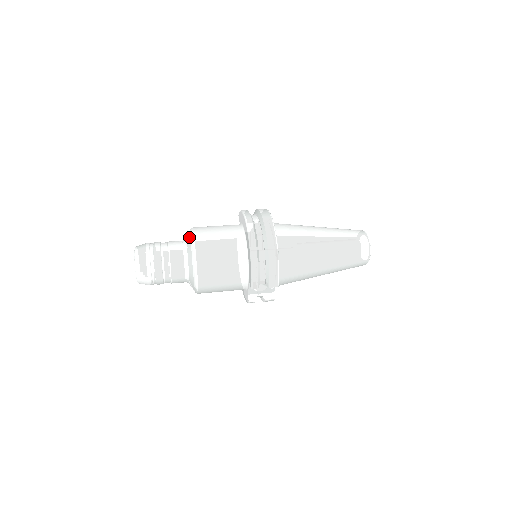
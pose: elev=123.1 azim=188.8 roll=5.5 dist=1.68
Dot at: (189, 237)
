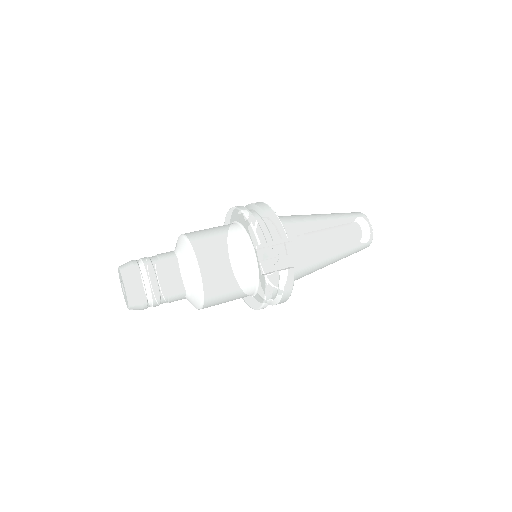
Dot at: occluded
